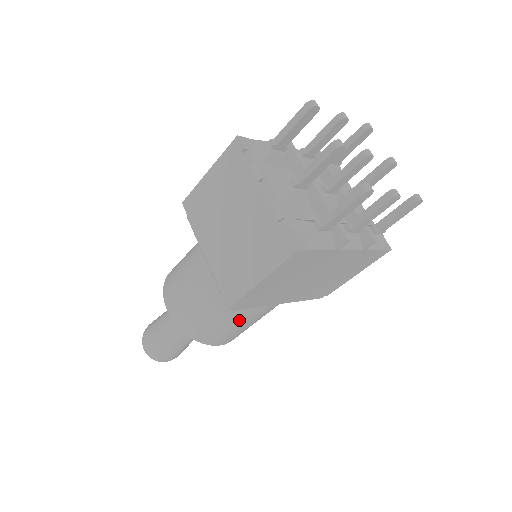
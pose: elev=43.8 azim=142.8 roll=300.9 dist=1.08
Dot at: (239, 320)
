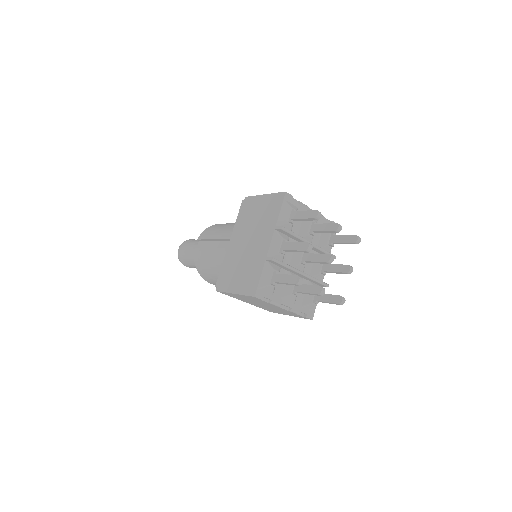
Dot at: occluded
